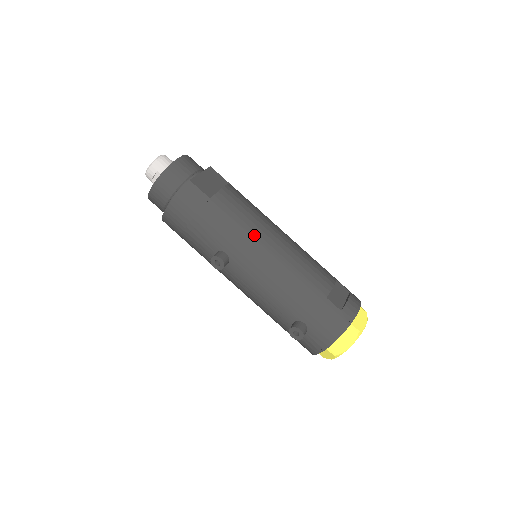
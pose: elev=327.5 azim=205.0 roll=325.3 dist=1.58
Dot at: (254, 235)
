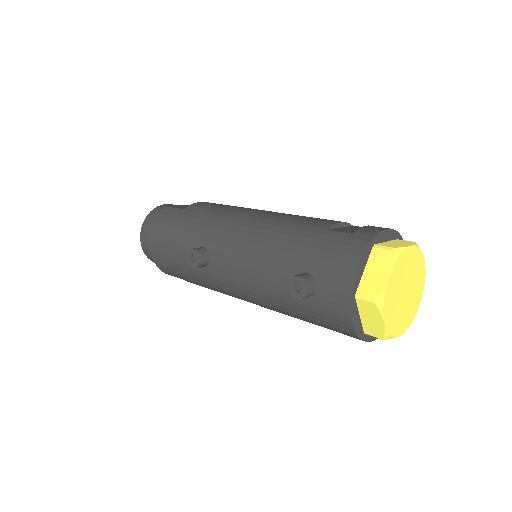
Dot at: (228, 215)
